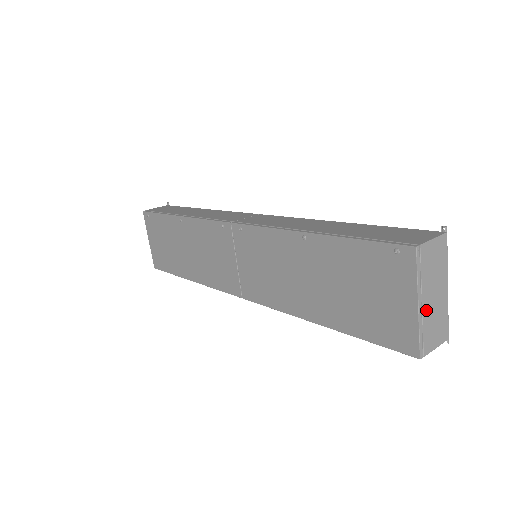
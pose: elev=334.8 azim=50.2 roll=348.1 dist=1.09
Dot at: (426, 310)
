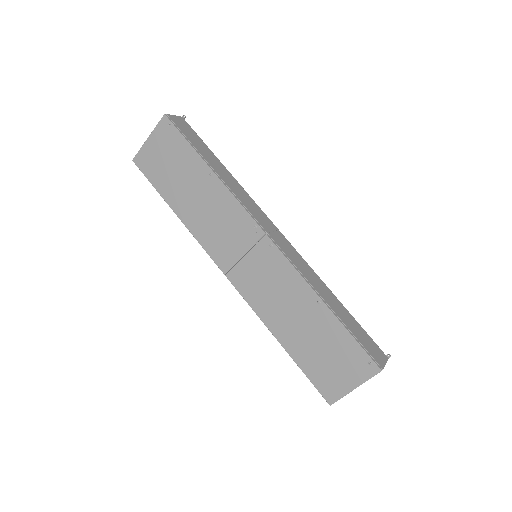
Dot at: occluded
